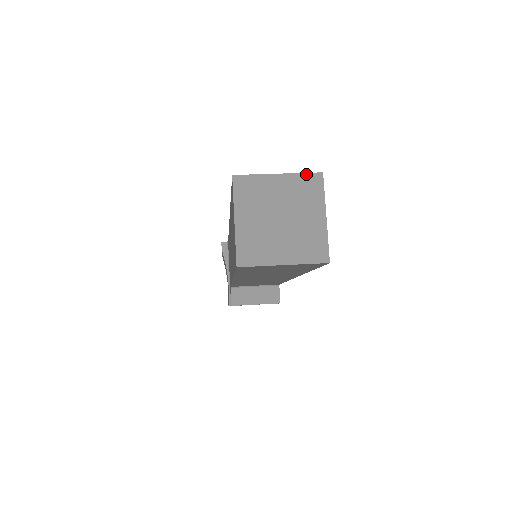
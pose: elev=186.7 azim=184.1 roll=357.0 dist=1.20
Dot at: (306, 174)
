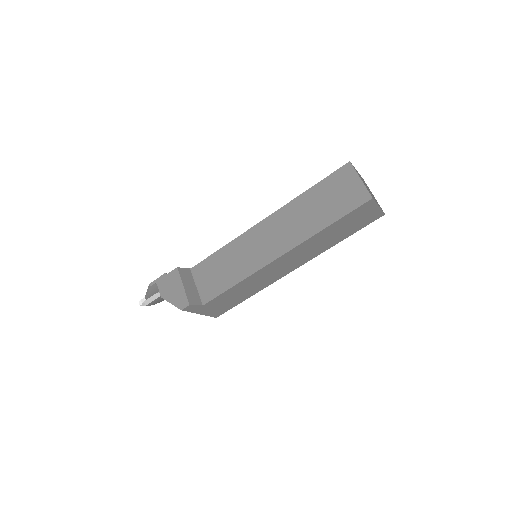
Dot at: occluded
